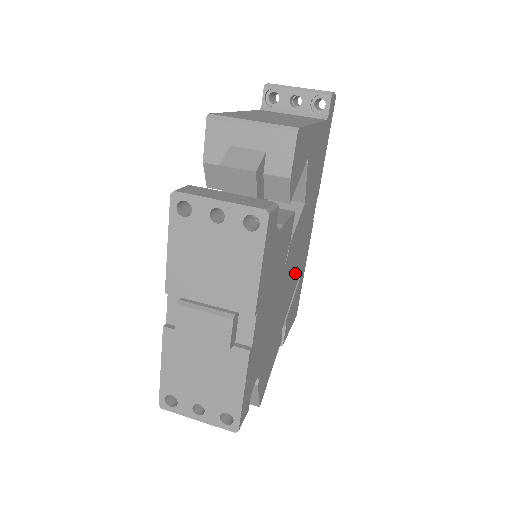
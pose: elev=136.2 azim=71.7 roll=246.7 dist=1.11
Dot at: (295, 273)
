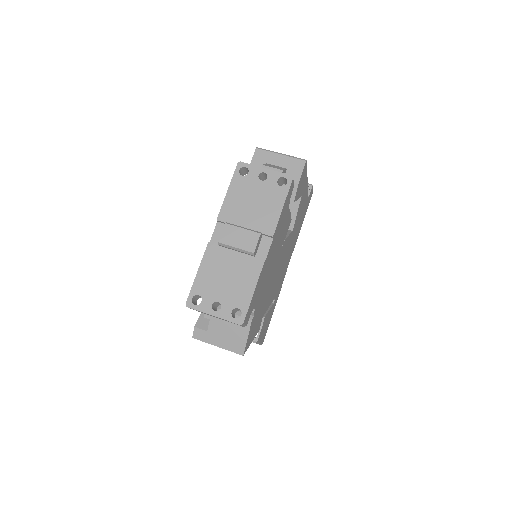
Dot at: (276, 284)
